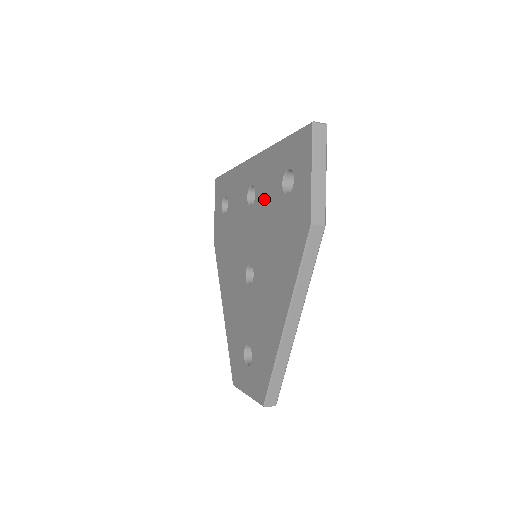
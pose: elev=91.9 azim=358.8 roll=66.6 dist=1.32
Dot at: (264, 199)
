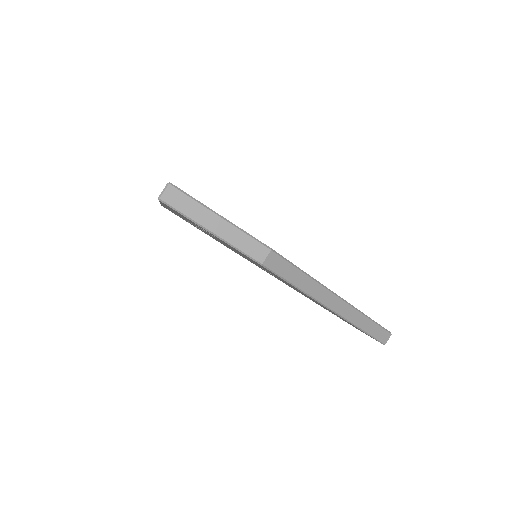
Dot at: occluded
